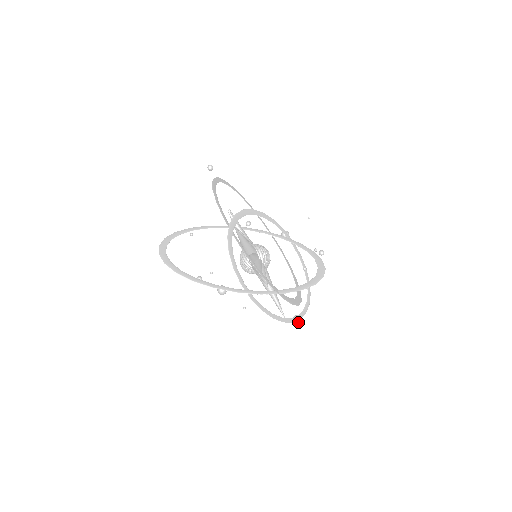
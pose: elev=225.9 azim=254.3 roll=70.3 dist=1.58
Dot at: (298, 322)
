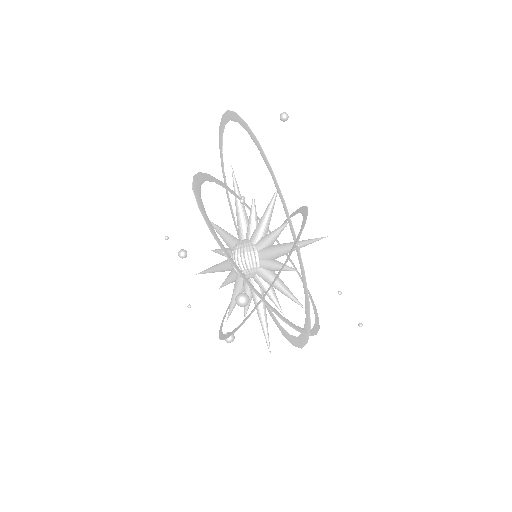
Dot at: (230, 342)
